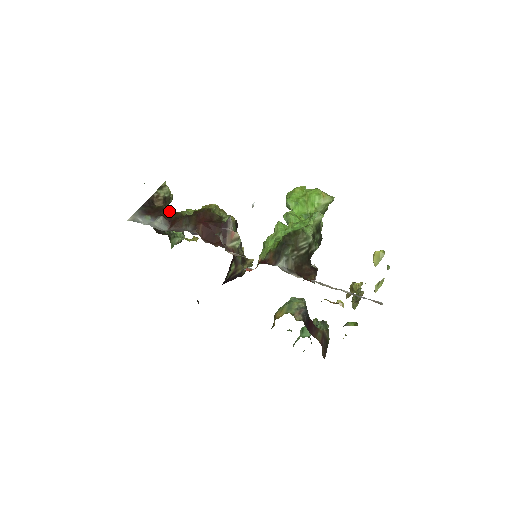
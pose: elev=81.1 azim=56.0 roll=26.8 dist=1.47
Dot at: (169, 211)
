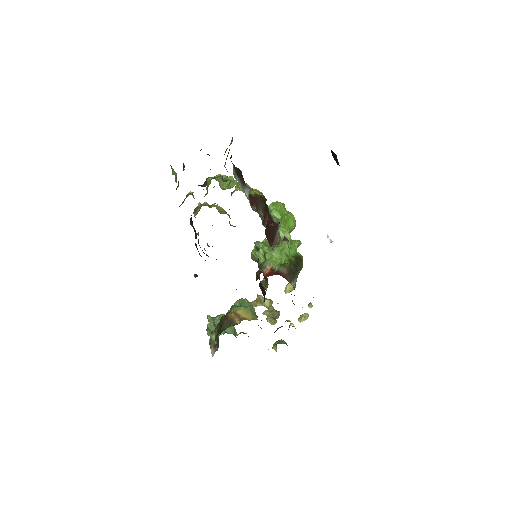
Dot at: occluded
